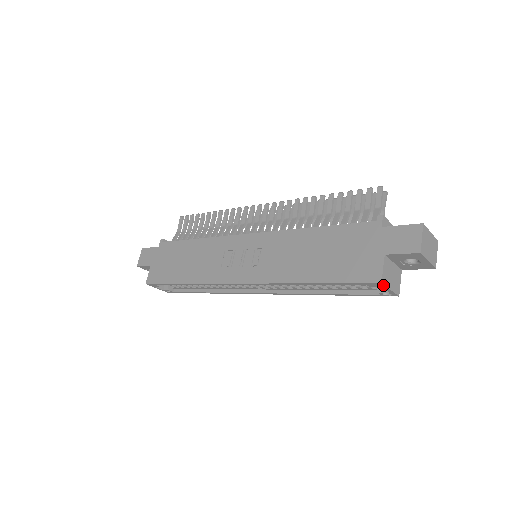
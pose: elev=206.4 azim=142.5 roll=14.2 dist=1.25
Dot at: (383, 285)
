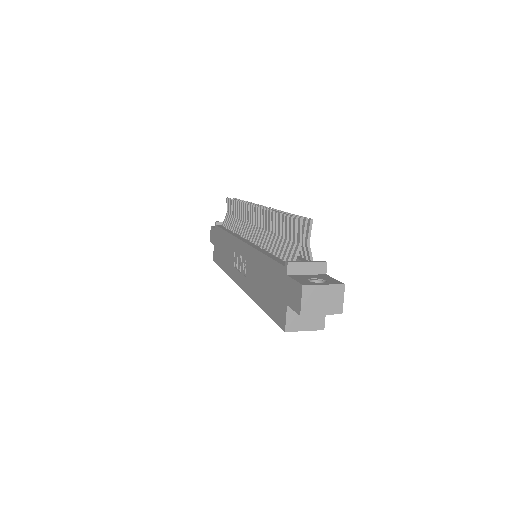
Dot at: (291, 331)
